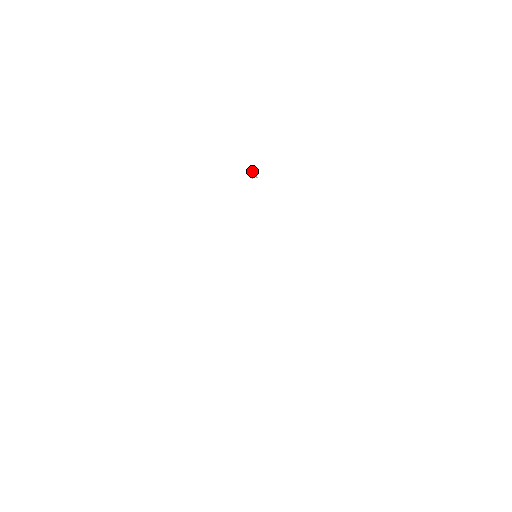
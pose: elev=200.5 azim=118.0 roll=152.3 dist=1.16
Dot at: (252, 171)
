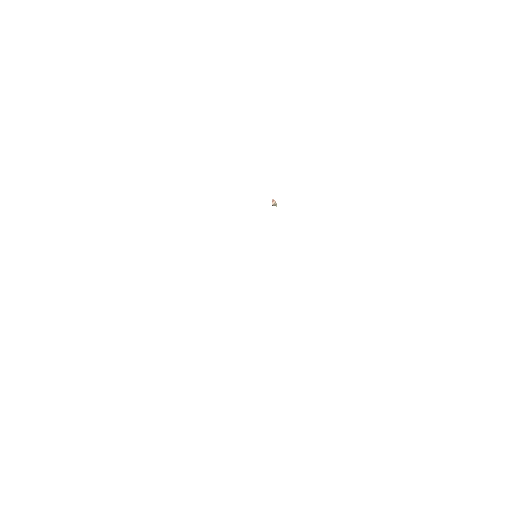
Dot at: (274, 200)
